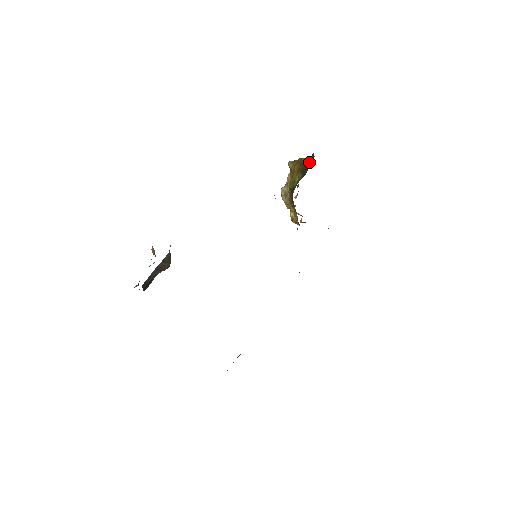
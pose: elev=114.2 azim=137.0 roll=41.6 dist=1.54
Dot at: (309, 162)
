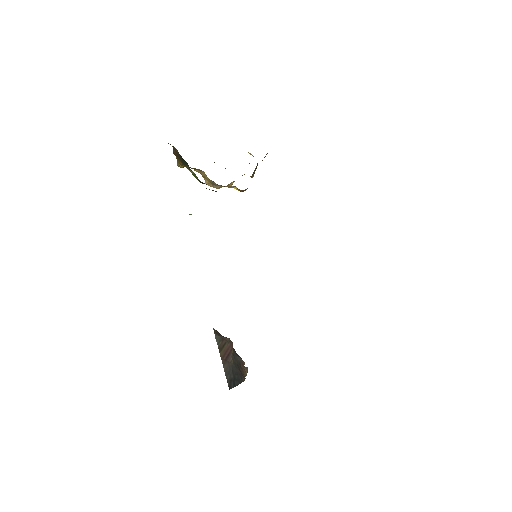
Dot at: (176, 151)
